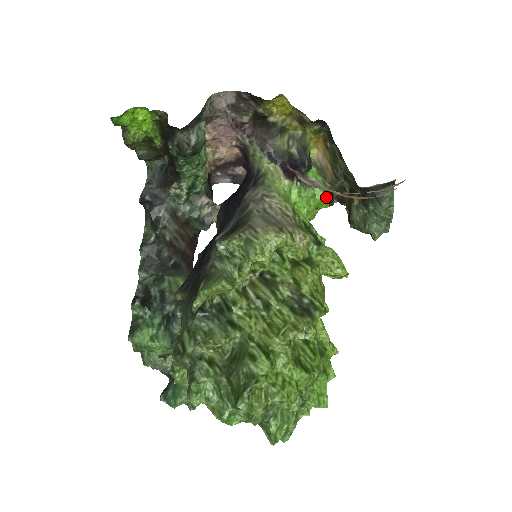
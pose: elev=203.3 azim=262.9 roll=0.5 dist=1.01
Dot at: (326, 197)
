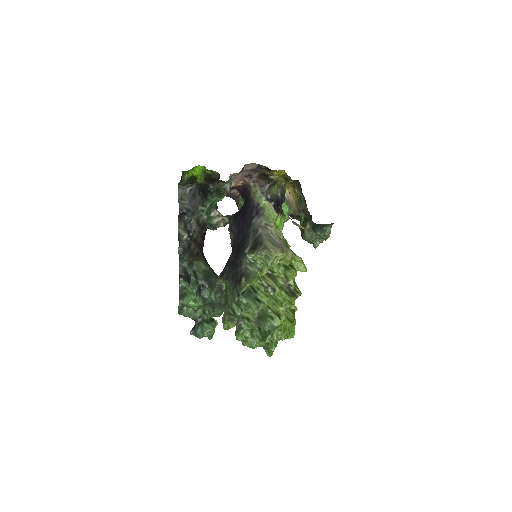
Dot at: occluded
